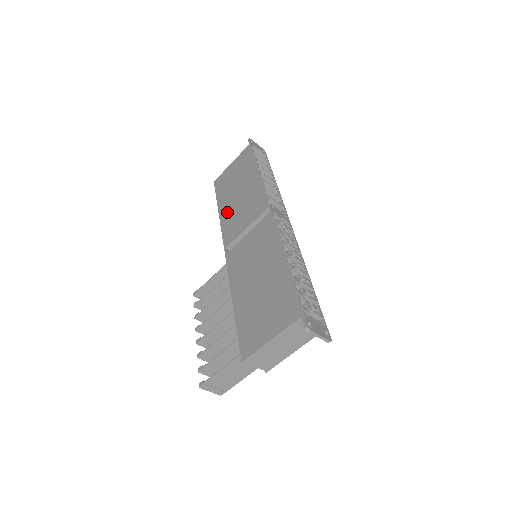
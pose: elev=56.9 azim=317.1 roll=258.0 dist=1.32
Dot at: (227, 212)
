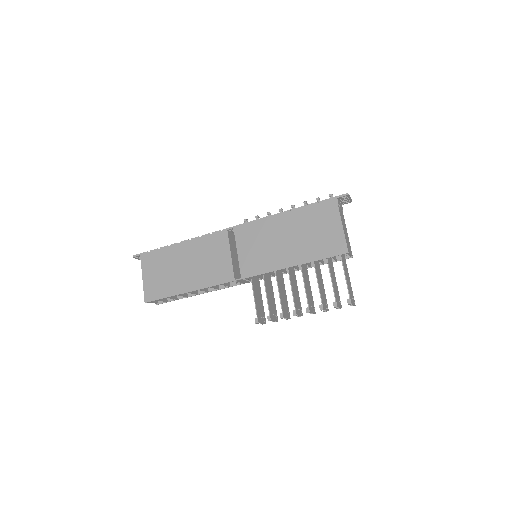
Dot at: (197, 280)
